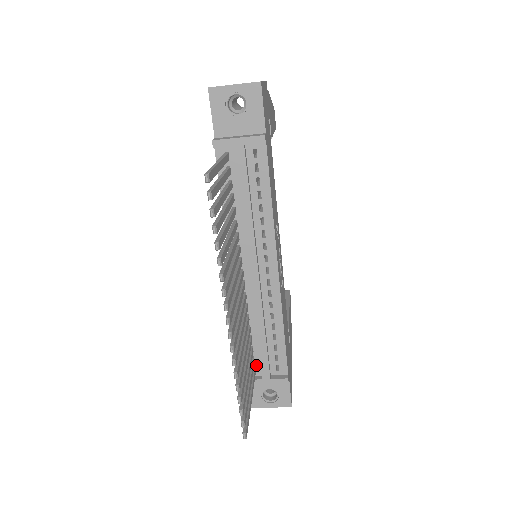
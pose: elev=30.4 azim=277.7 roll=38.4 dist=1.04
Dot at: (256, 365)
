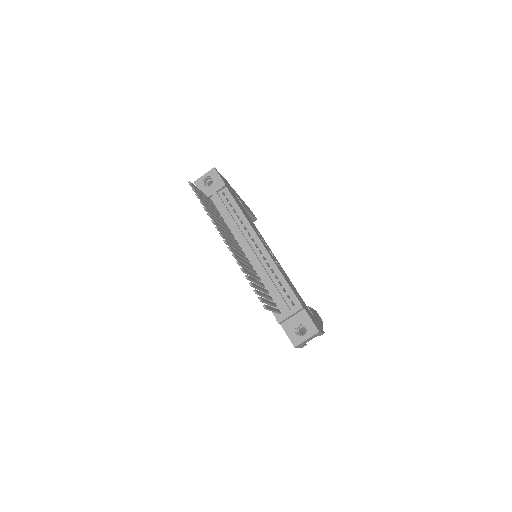
Dot at: (279, 309)
